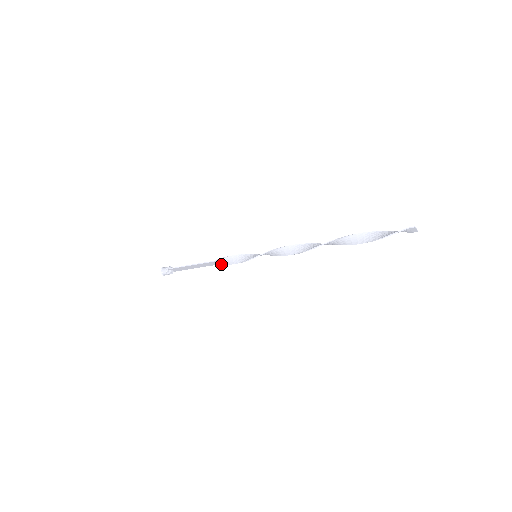
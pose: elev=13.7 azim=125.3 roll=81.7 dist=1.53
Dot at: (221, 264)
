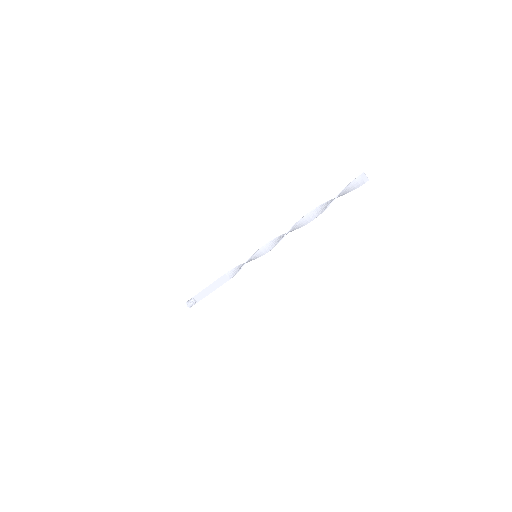
Dot at: occluded
